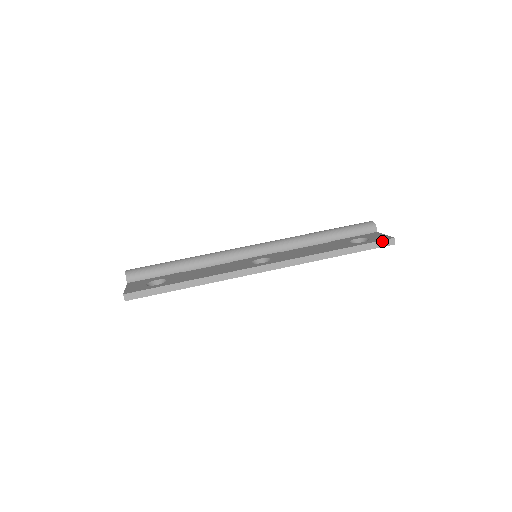
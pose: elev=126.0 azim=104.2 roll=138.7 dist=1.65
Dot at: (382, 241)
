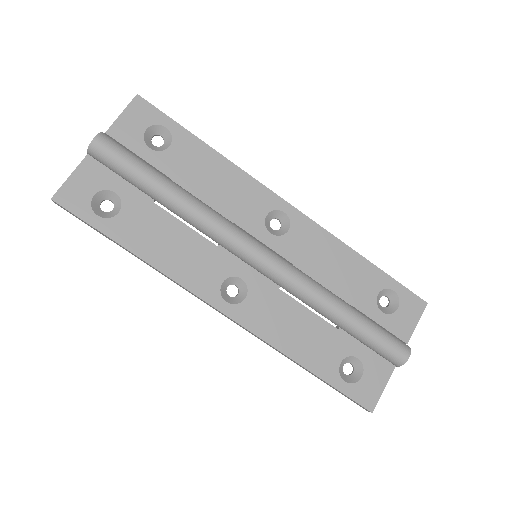
Dot at: (357, 403)
